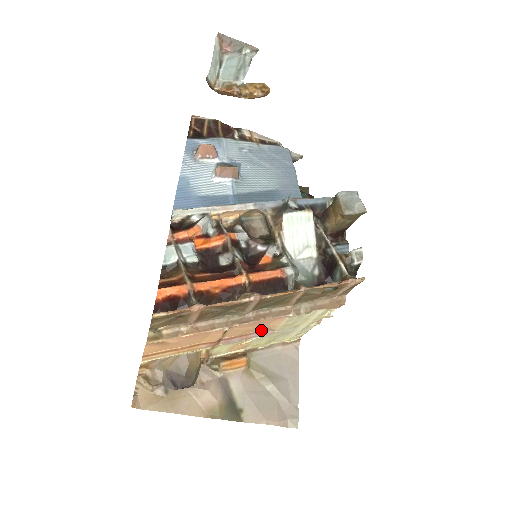
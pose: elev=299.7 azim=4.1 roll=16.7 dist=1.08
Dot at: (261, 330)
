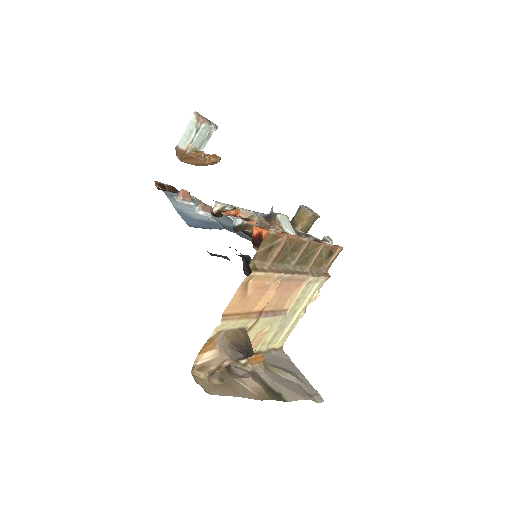
Dot at: (280, 309)
